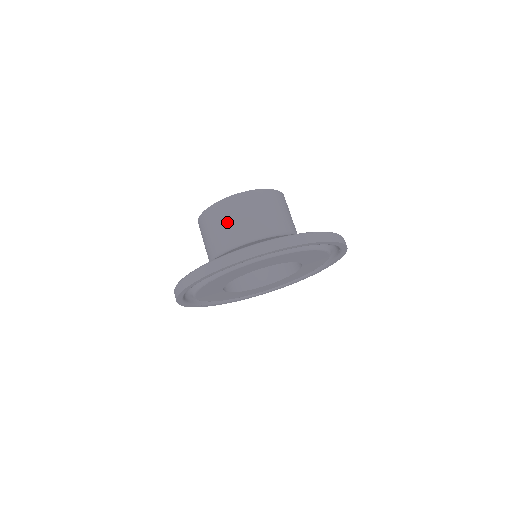
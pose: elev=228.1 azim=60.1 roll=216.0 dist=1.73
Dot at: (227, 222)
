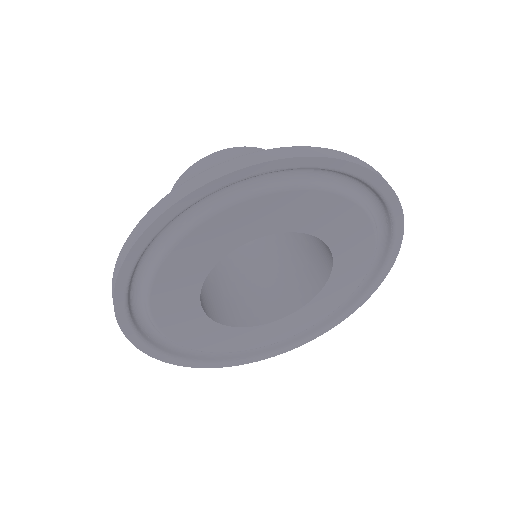
Dot at: occluded
